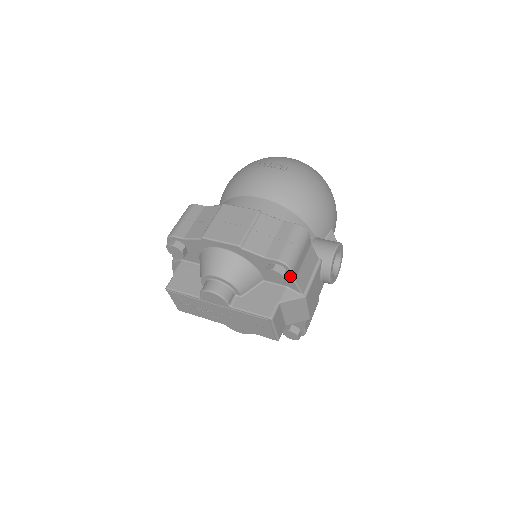
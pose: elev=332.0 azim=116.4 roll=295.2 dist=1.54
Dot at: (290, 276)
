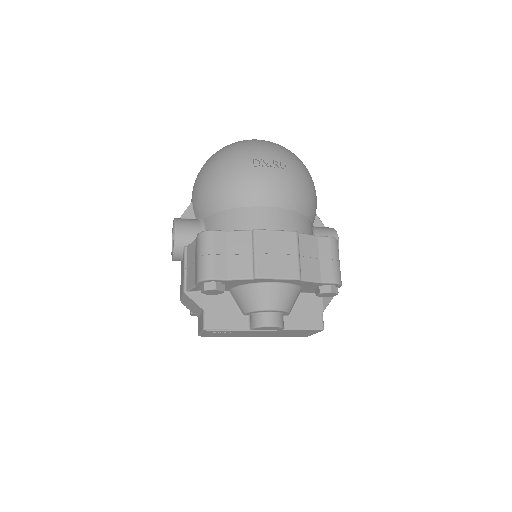
Dot at: occluded
